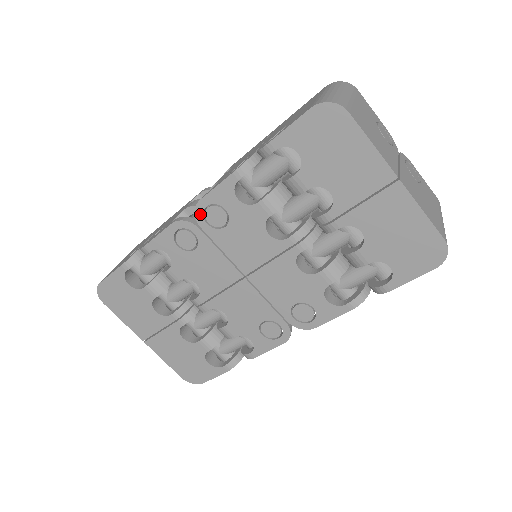
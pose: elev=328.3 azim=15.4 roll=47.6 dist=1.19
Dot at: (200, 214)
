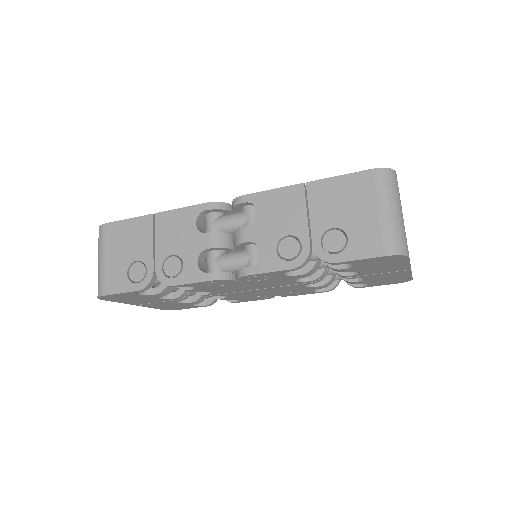
Dot at: (243, 278)
